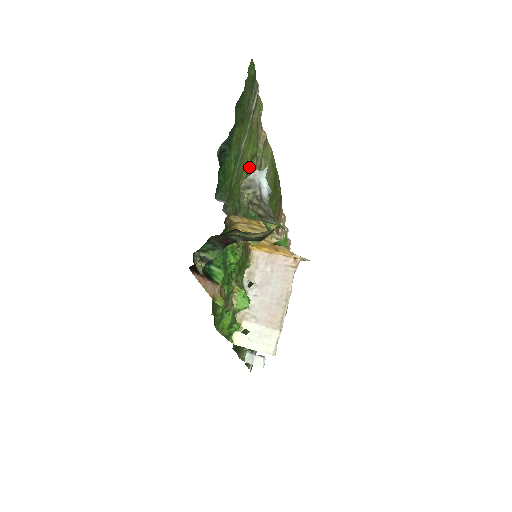
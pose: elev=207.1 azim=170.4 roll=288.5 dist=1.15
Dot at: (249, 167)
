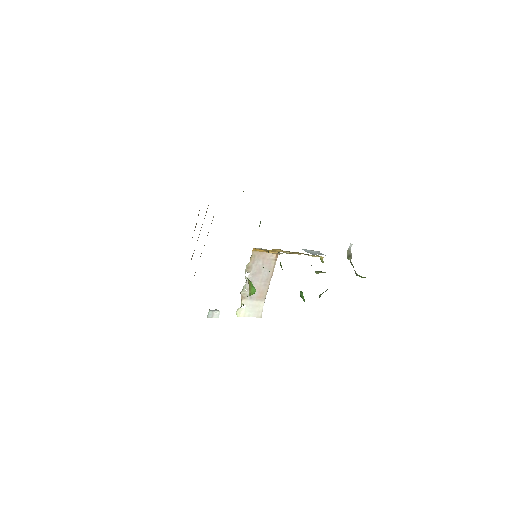
Dot at: occluded
